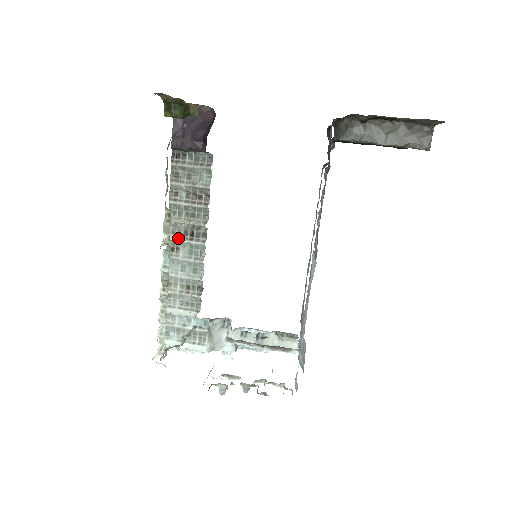
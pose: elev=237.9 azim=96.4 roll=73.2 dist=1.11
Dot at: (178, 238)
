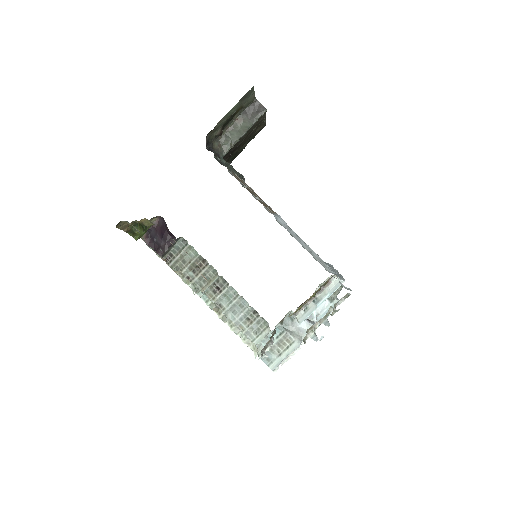
Dot at: (214, 299)
